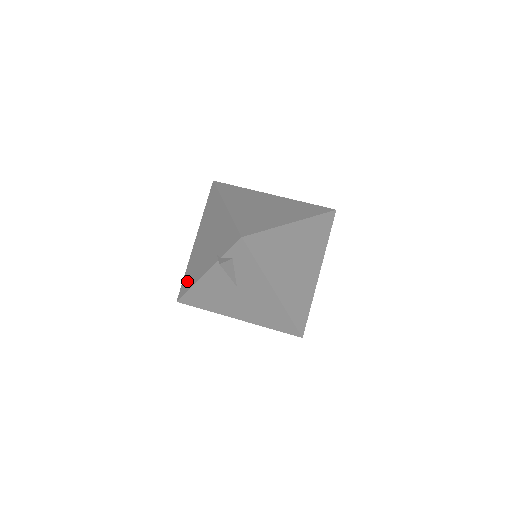
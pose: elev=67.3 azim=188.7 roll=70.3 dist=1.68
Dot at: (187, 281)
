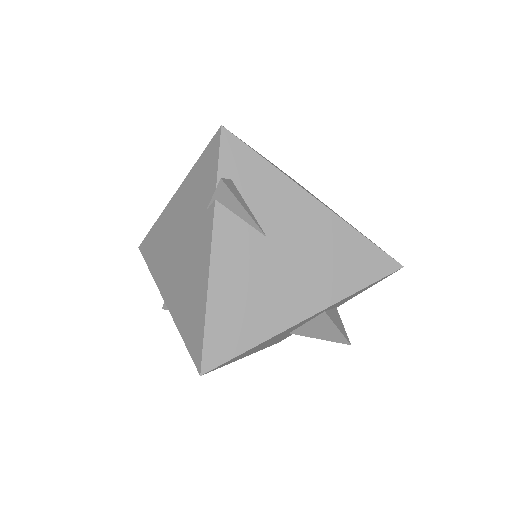
Dot at: (193, 326)
